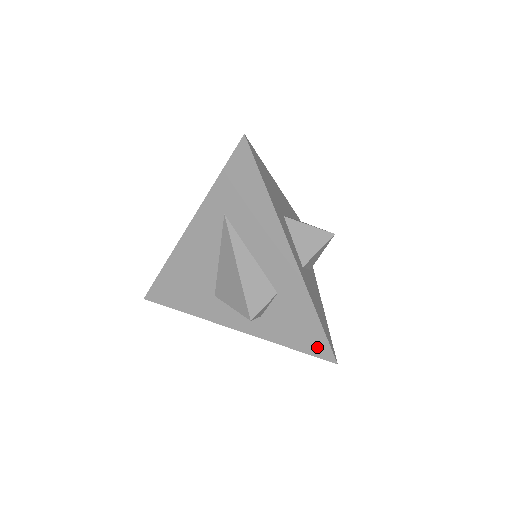
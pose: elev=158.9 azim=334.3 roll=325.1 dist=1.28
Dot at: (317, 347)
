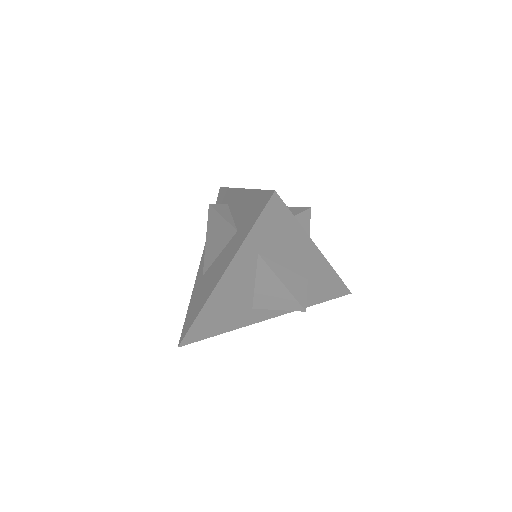
Dot at: (338, 293)
